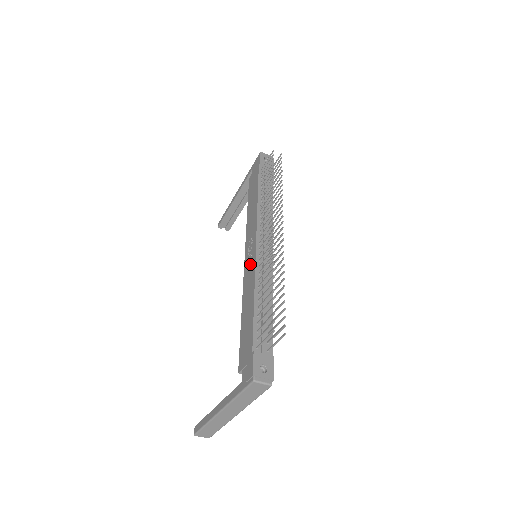
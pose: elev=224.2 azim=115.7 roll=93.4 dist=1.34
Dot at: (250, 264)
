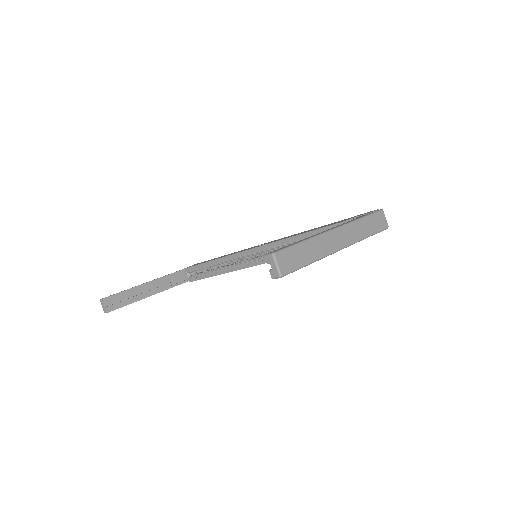
Dot at: occluded
